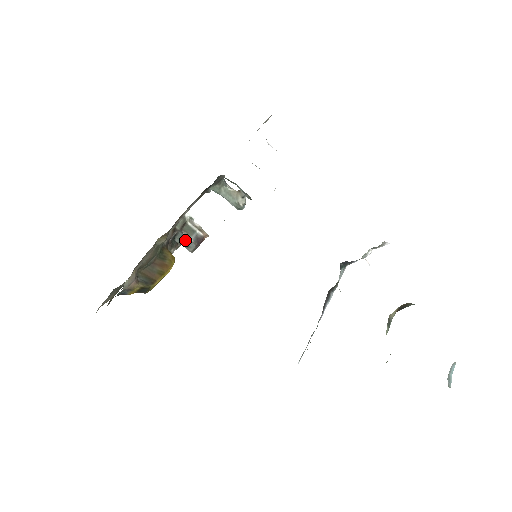
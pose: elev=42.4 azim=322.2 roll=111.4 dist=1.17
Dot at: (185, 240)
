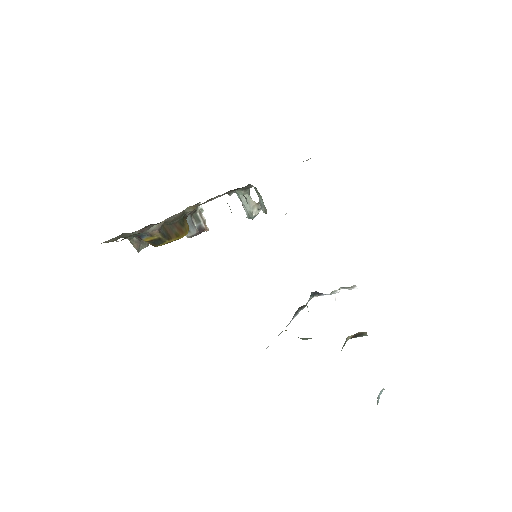
Dot at: (190, 224)
